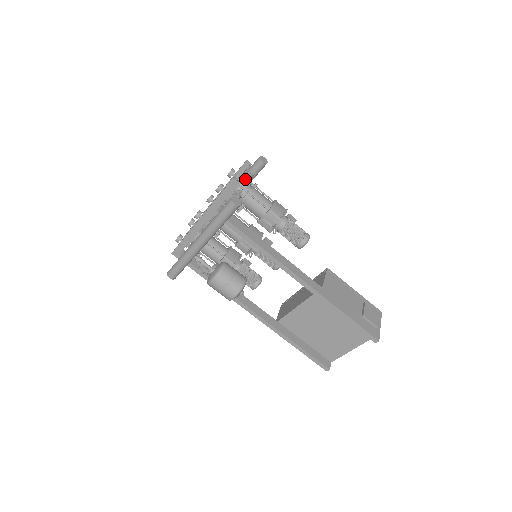
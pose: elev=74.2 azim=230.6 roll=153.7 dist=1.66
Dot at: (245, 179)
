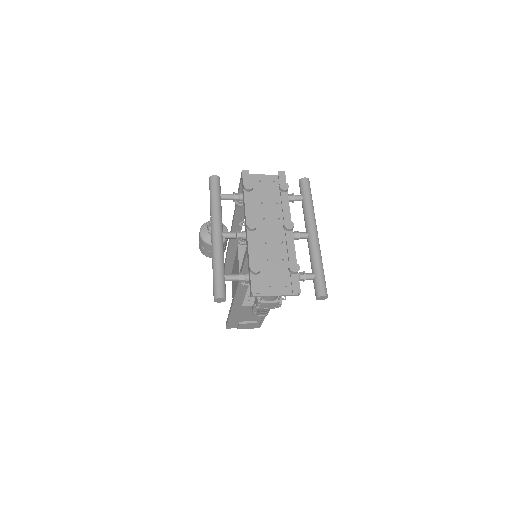
Dot at: occluded
